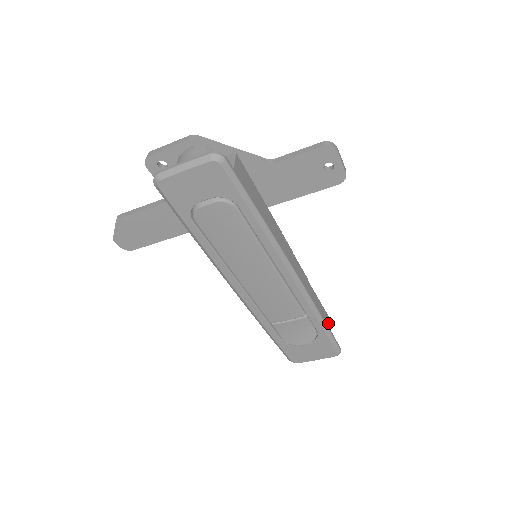
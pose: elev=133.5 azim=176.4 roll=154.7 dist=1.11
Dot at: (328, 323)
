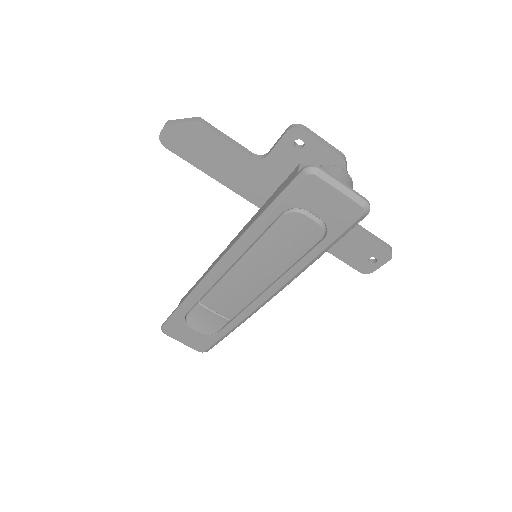
Dot at: occluded
